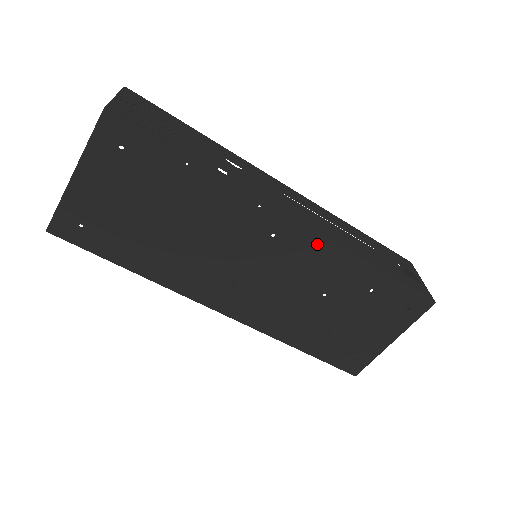
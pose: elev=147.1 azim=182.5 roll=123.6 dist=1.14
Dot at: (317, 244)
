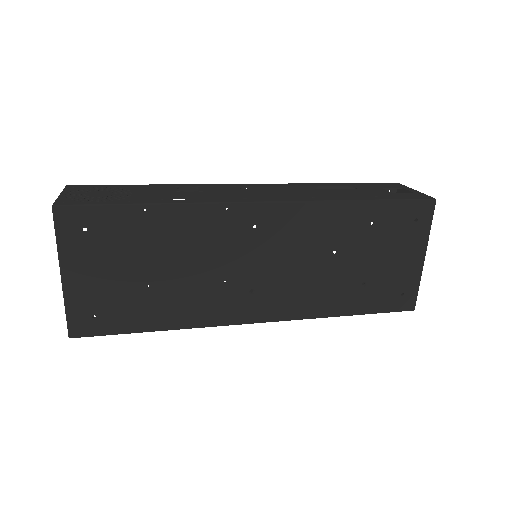
Dot at: (296, 211)
